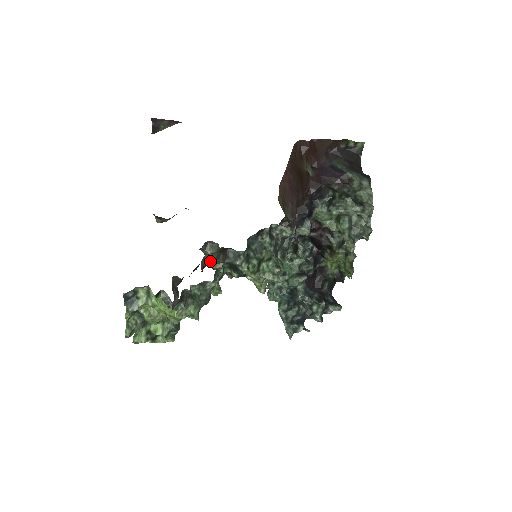
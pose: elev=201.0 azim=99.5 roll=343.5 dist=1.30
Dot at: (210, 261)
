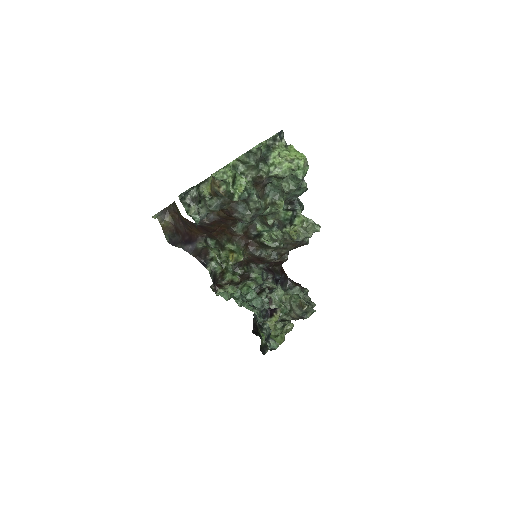
Dot at: (239, 224)
